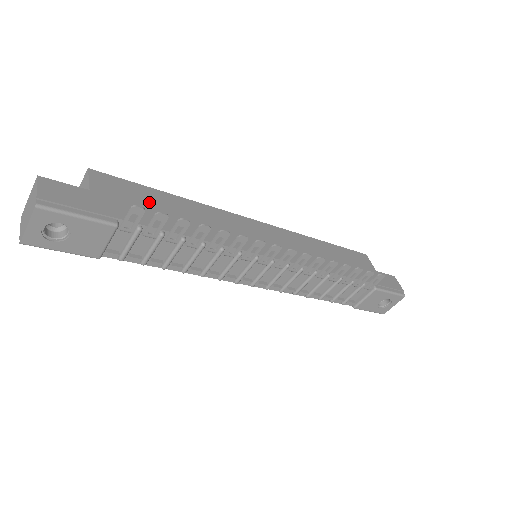
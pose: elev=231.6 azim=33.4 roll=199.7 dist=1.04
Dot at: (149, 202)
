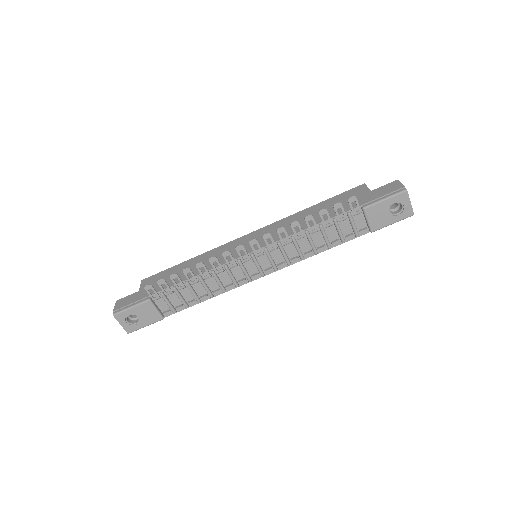
Dot at: occluded
